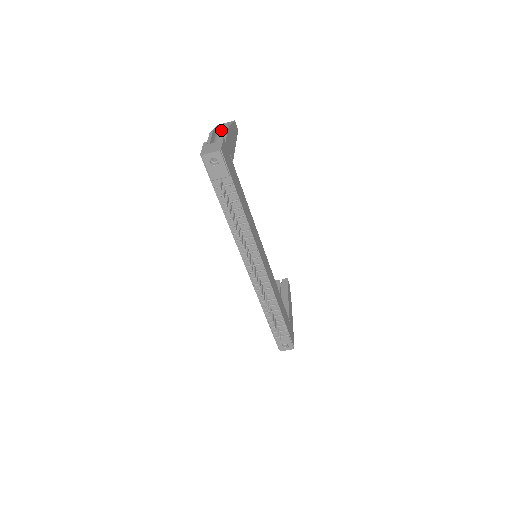
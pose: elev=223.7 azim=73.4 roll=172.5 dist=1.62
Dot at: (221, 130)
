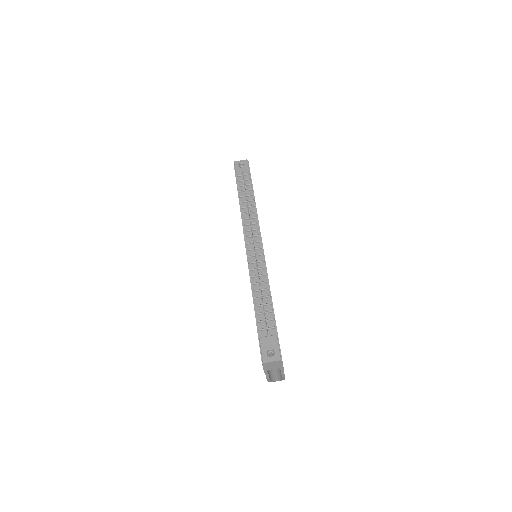
Dot at: occluded
